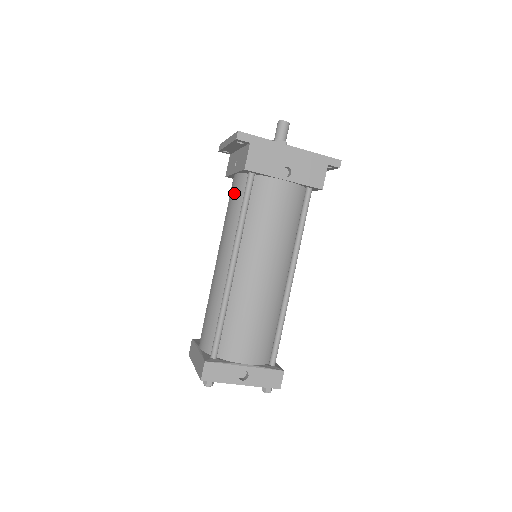
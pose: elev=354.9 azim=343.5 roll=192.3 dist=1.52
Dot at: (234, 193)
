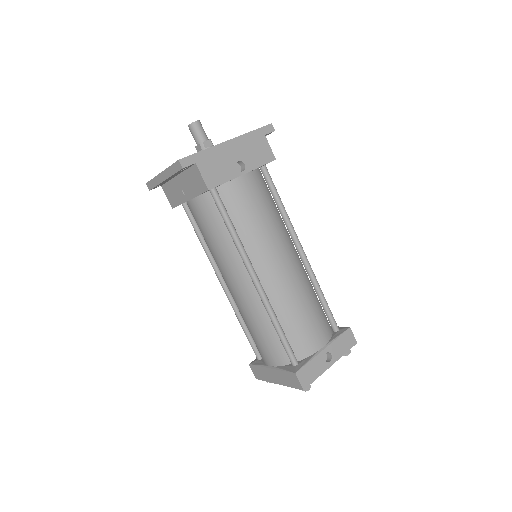
Dot at: (204, 217)
